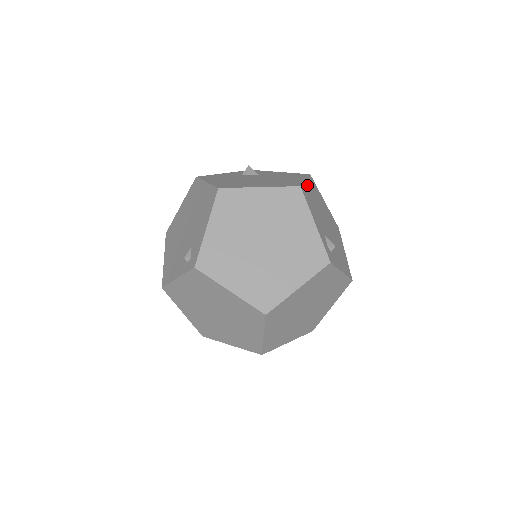
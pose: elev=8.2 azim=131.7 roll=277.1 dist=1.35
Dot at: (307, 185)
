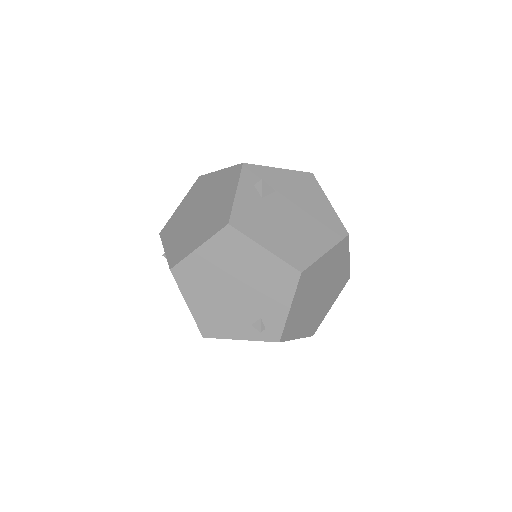
Dot at: (332, 209)
